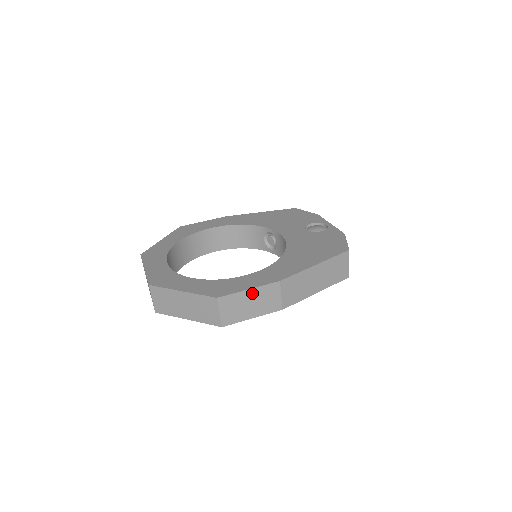
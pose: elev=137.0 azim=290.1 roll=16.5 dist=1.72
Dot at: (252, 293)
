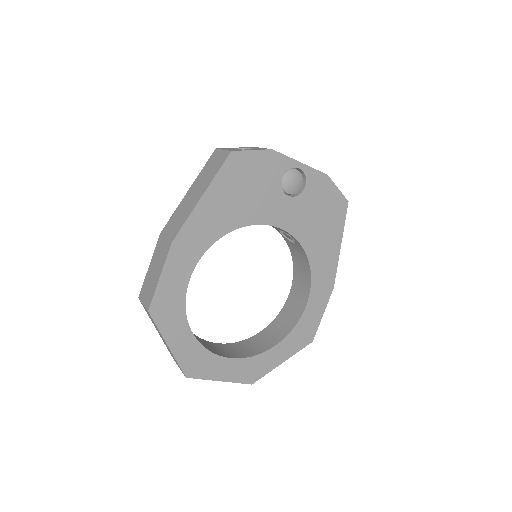
Dot at: occluded
